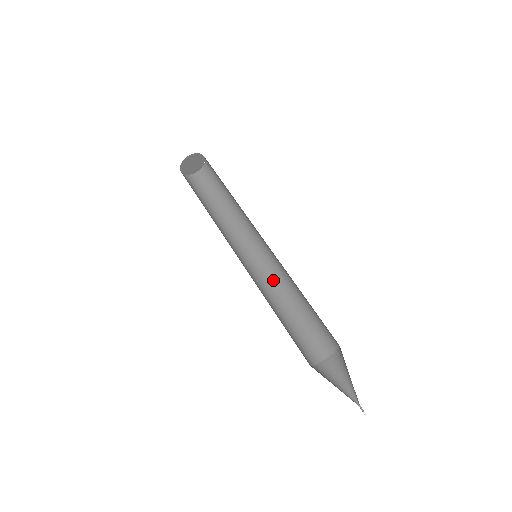
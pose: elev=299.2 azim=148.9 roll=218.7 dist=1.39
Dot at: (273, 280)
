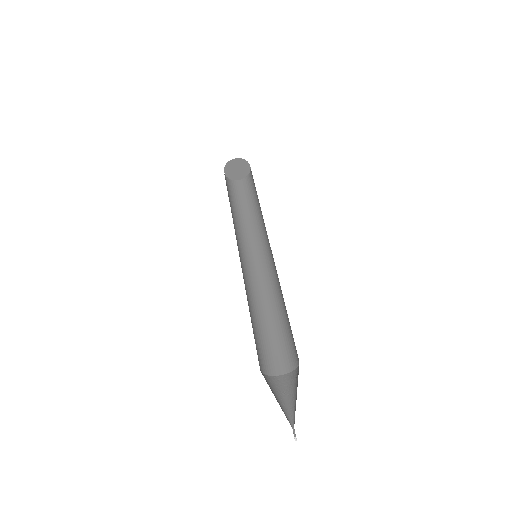
Dot at: (267, 285)
